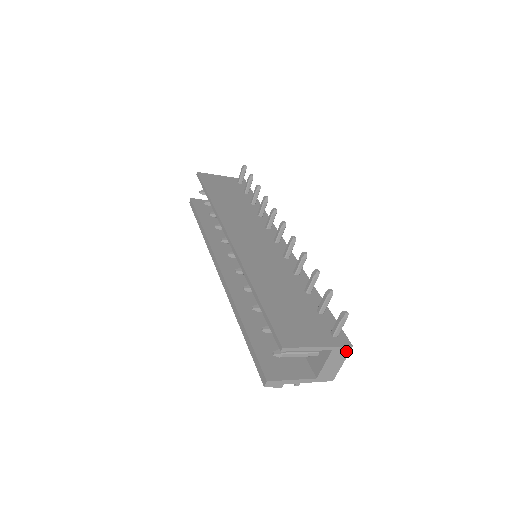
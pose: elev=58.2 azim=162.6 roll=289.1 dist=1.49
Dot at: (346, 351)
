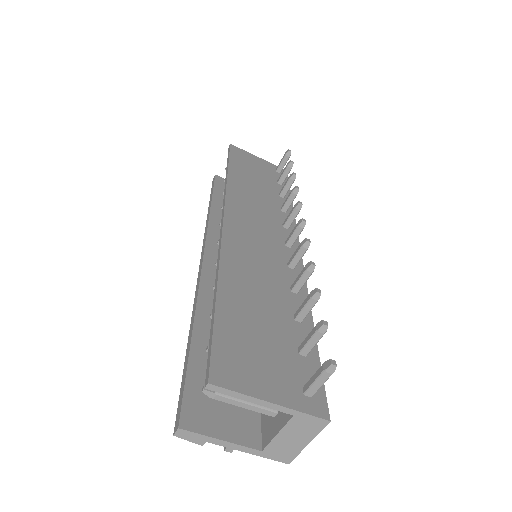
Dot at: (317, 425)
